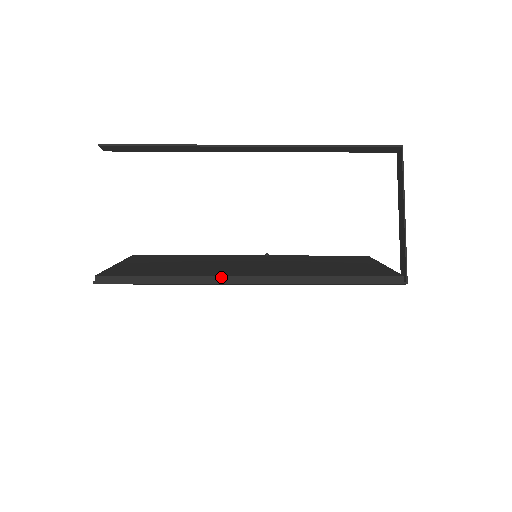
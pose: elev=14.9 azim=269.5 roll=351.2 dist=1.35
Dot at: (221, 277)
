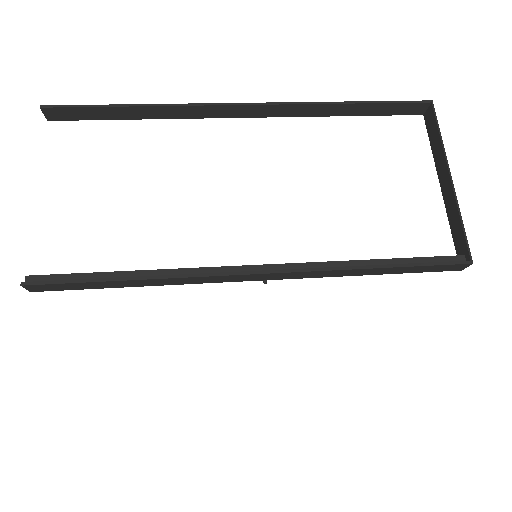
Dot at: (214, 269)
